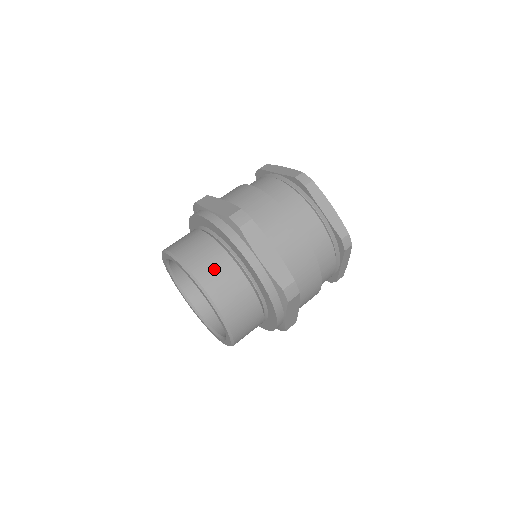
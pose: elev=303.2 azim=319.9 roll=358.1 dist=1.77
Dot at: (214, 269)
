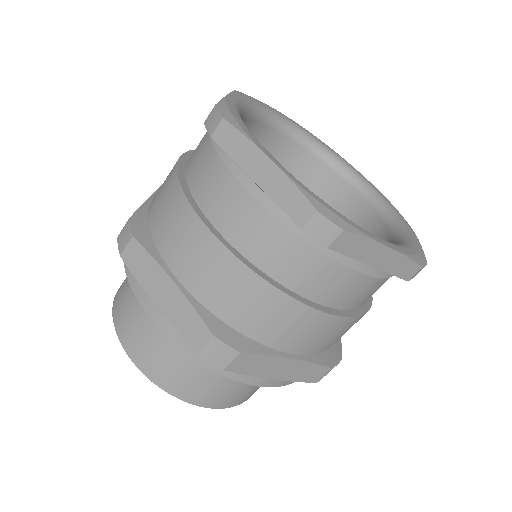
Dot at: (131, 317)
